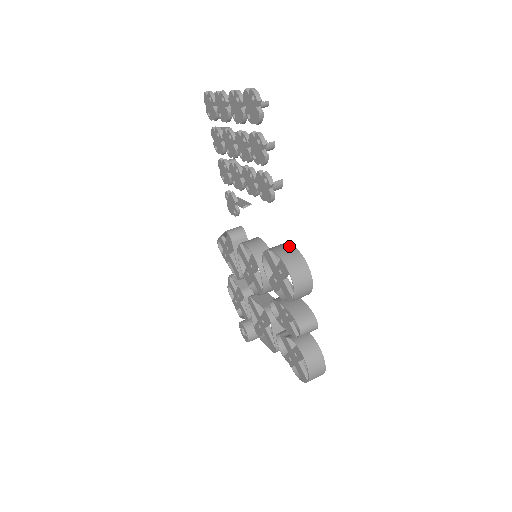
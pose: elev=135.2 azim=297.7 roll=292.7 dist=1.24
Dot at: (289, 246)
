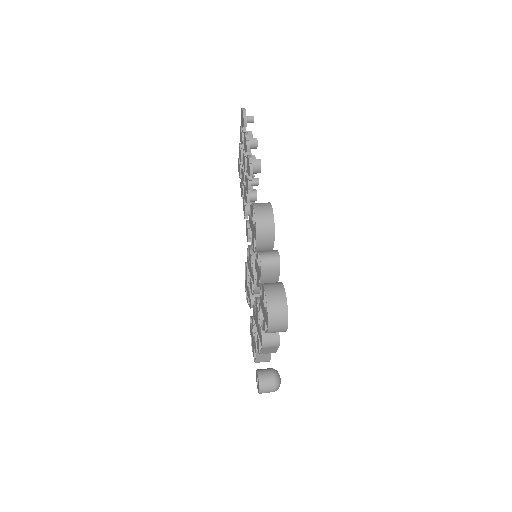
Dot at: occluded
